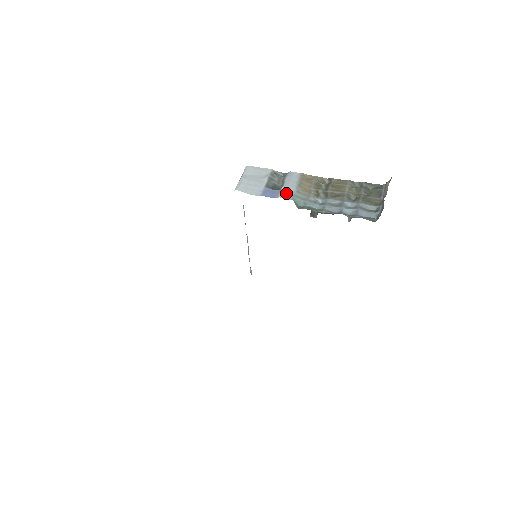
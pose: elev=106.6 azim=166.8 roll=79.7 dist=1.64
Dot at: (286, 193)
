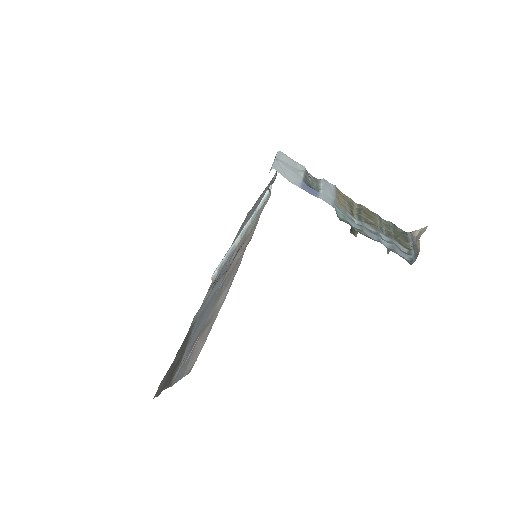
Dot at: (326, 197)
